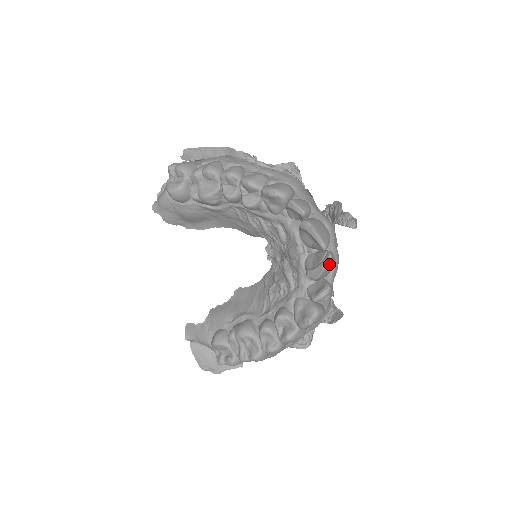
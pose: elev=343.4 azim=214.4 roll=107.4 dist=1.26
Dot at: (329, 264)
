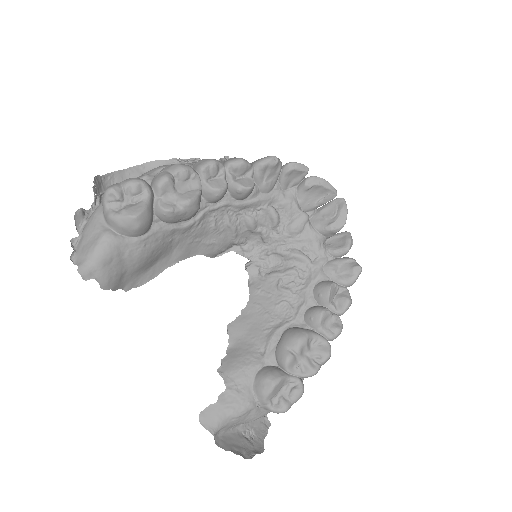
Dot at: (345, 207)
